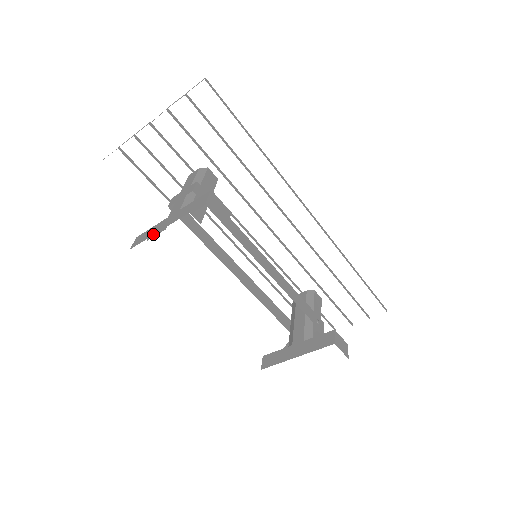
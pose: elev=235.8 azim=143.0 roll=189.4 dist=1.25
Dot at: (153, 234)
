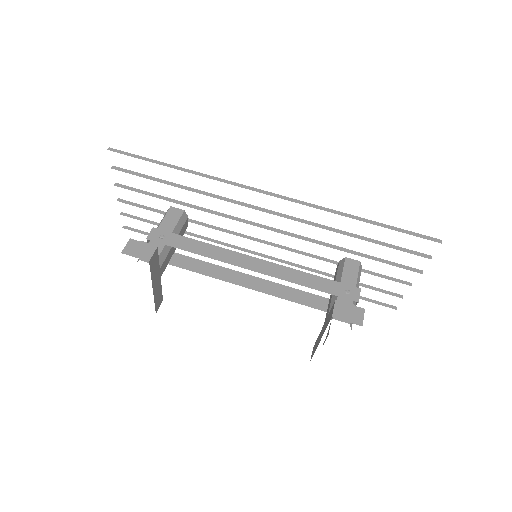
Dot at: occluded
